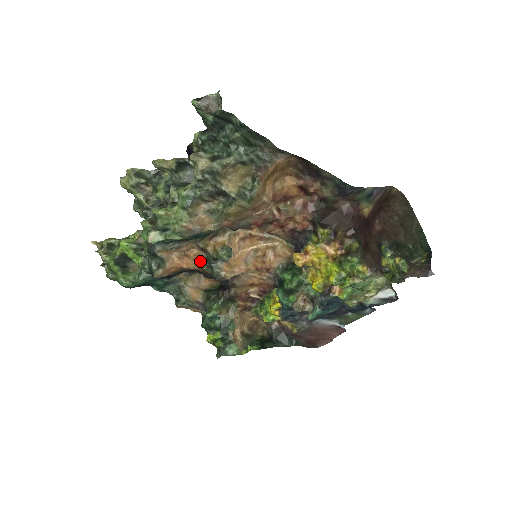
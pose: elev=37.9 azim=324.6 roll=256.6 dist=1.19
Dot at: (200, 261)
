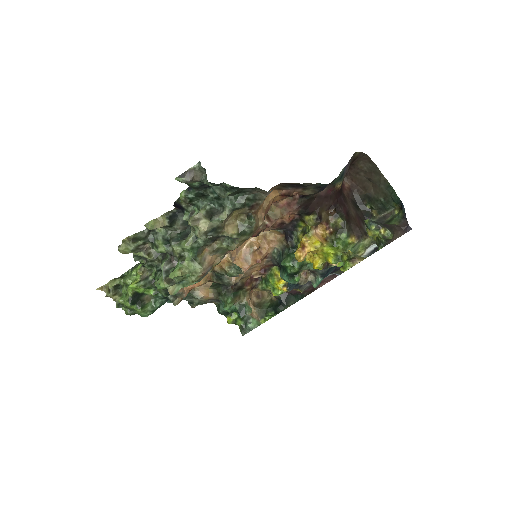
Dot at: (207, 275)
